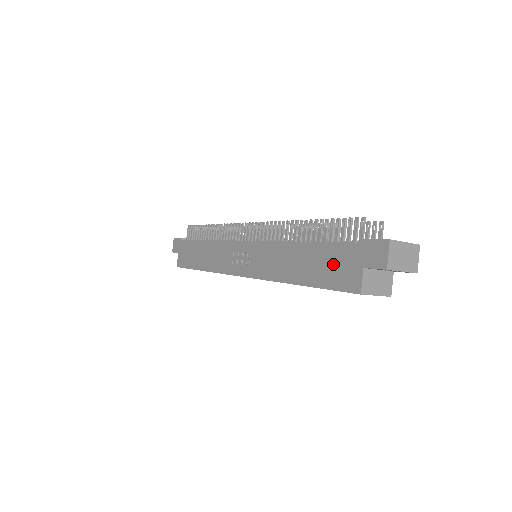
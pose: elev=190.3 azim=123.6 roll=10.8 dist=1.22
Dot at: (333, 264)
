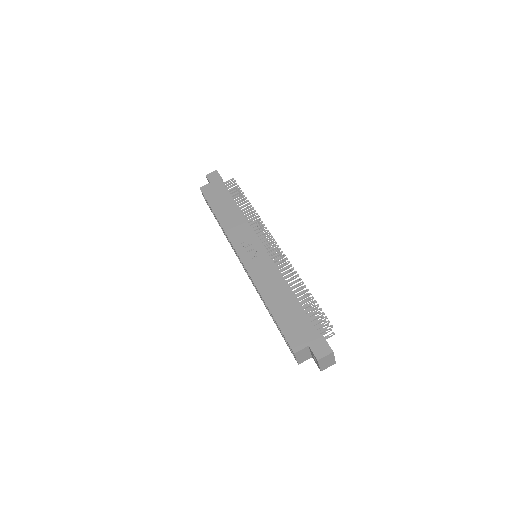
Dot at: (297, 324)
